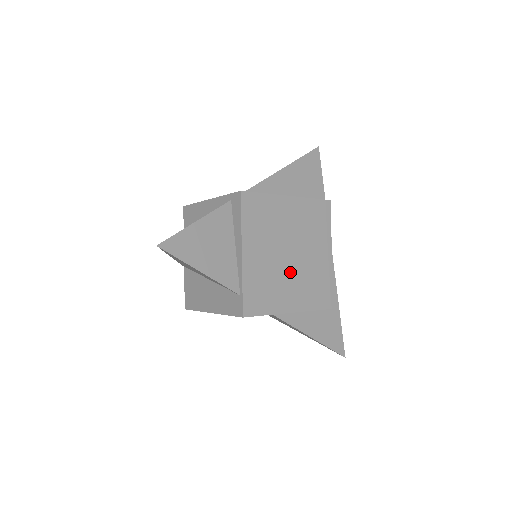
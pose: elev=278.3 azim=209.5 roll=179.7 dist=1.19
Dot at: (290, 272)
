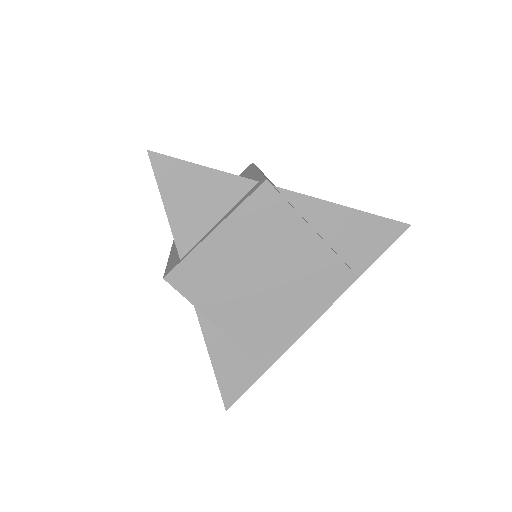
Dot at: (247, 291)
